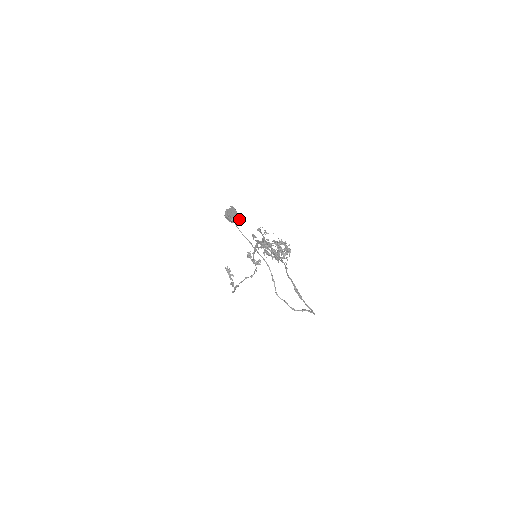
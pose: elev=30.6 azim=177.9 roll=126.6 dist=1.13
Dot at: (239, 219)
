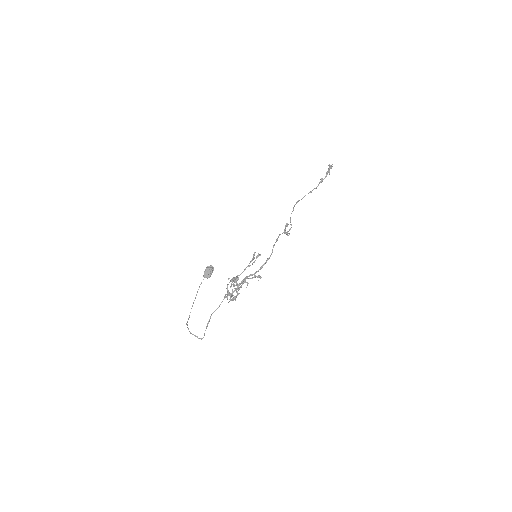
Dot at: (209, 277)
